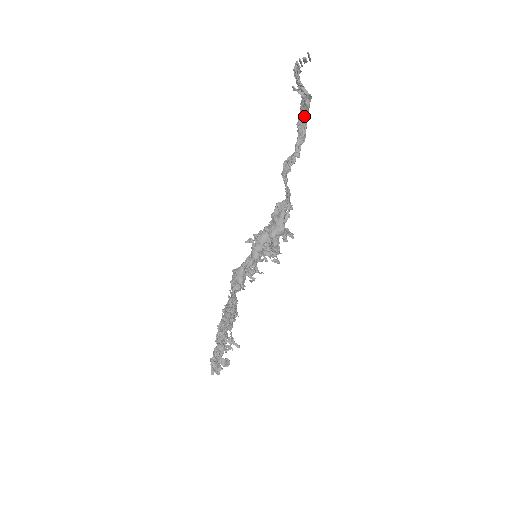
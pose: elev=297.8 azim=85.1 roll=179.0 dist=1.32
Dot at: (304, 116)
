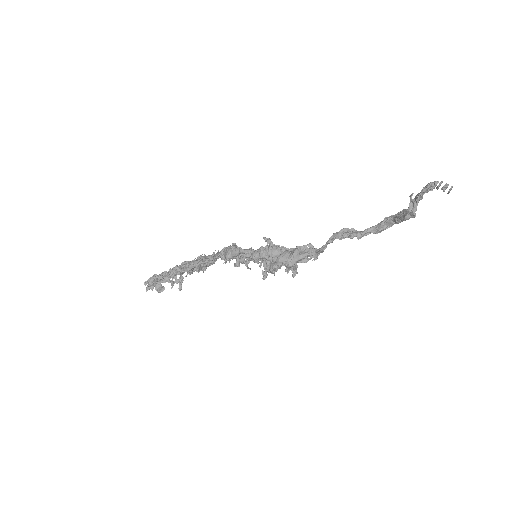
Dot at: (396, 220)
